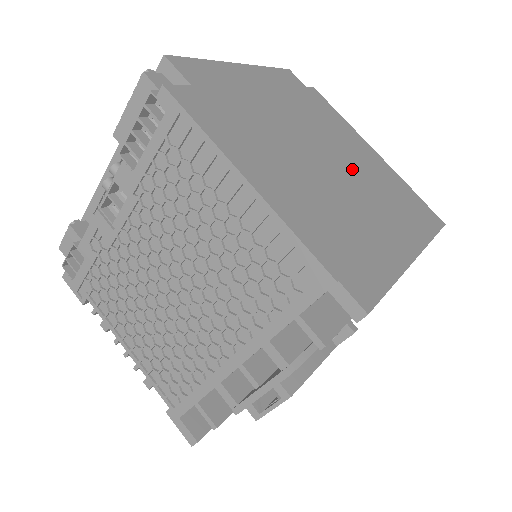
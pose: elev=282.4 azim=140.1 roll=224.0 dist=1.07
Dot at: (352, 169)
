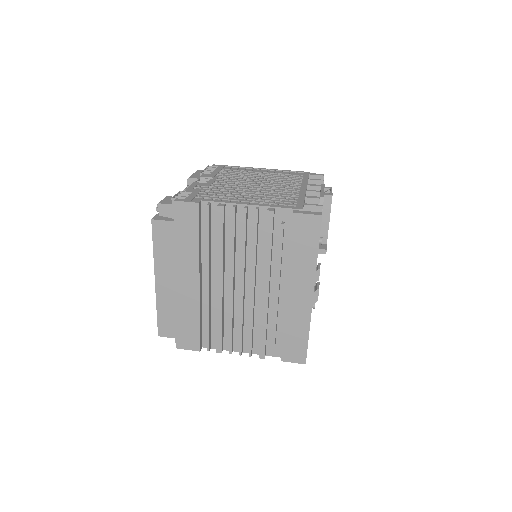
Dot at: occluded
